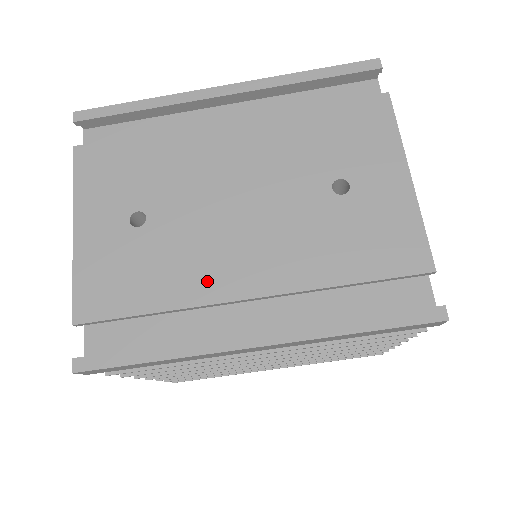
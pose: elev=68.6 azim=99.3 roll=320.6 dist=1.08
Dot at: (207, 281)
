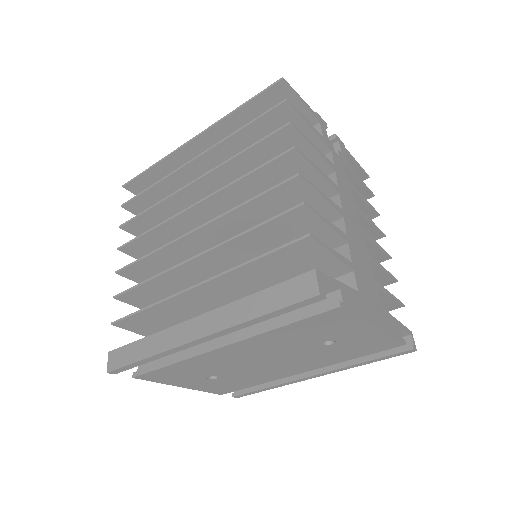
Dot at: (275, 376)
